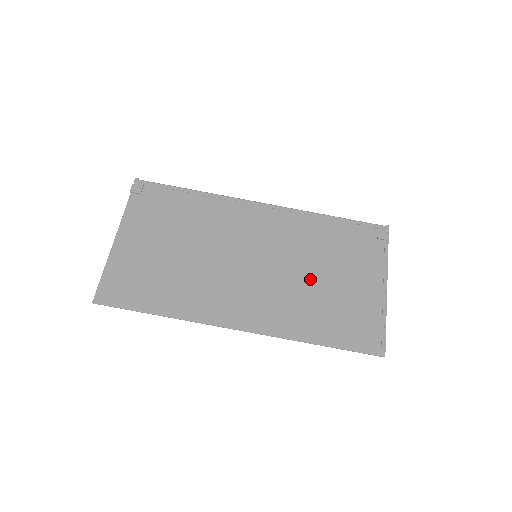
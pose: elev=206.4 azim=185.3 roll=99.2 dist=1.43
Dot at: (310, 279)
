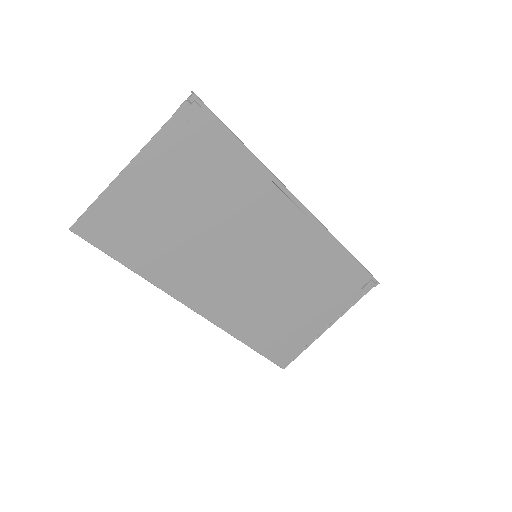
Dot at: (282, 297)
